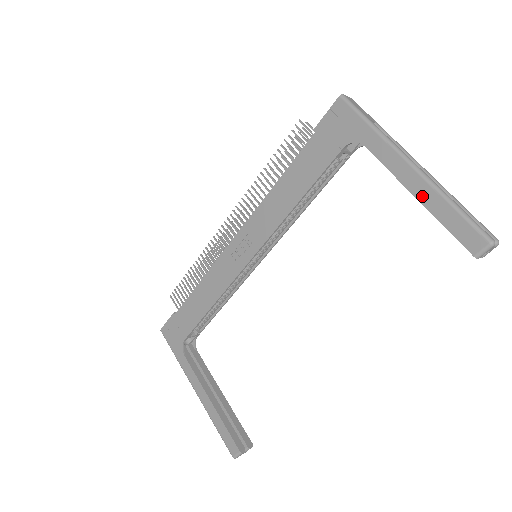
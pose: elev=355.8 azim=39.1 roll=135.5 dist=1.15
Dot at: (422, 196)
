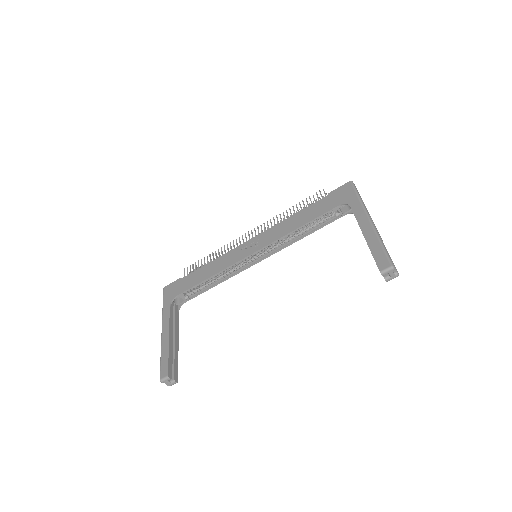
Dot at: (368, 236)
